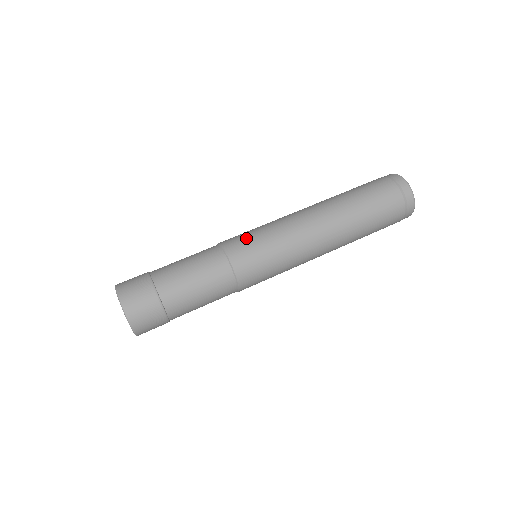
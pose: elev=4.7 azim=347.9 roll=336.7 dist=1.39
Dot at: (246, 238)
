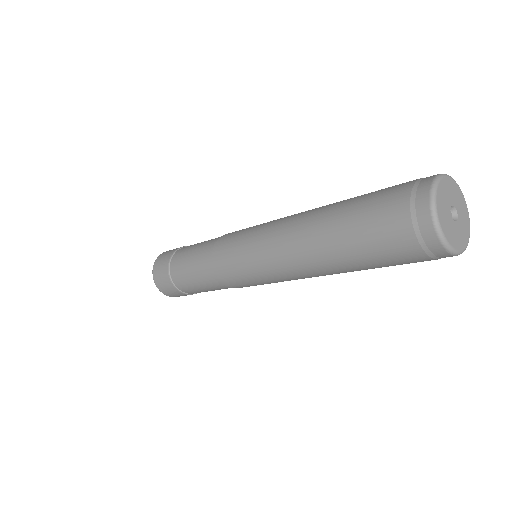
Dot at: (243, 229)
